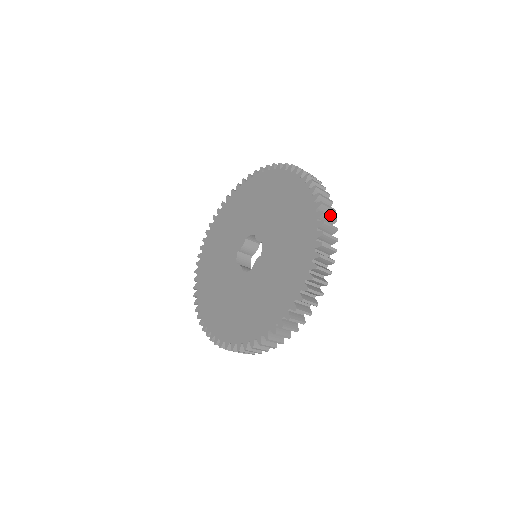
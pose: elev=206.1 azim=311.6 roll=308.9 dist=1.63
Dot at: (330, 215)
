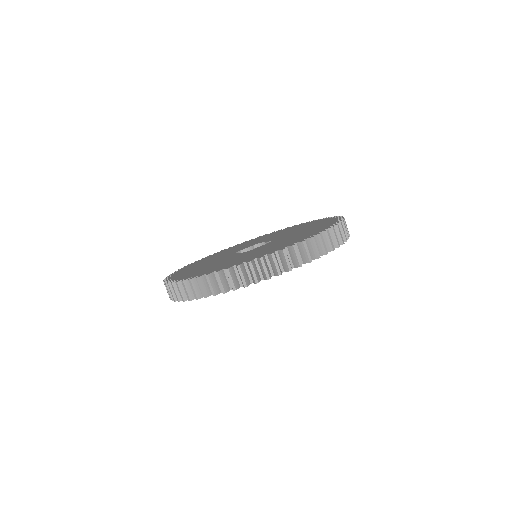
Dot at: (347, 228)
